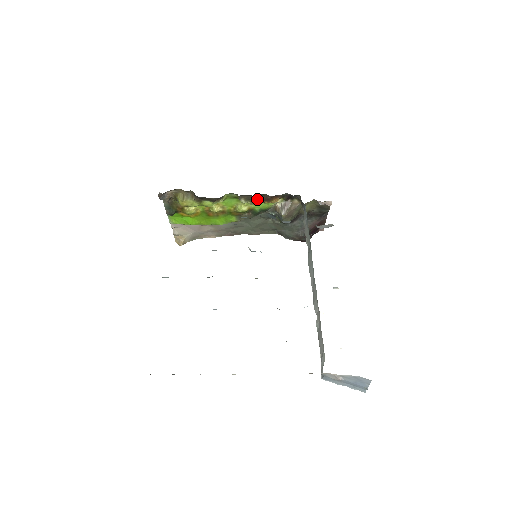
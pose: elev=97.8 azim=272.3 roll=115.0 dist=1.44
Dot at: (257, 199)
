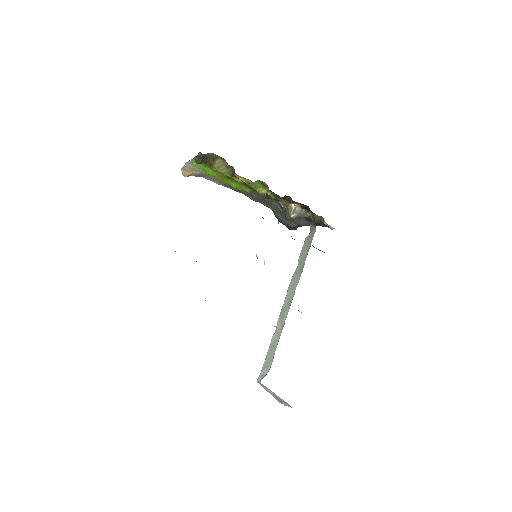
Dot at: occluded
